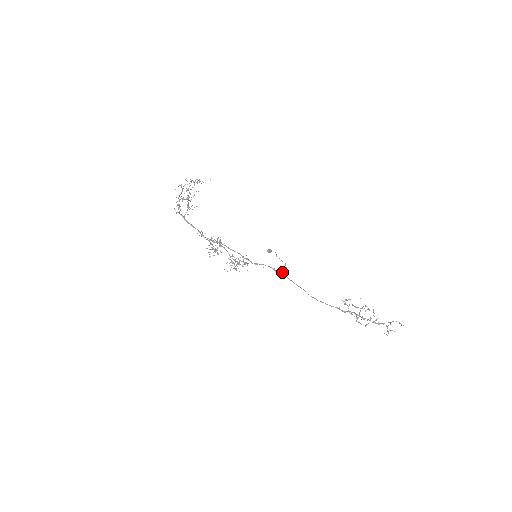
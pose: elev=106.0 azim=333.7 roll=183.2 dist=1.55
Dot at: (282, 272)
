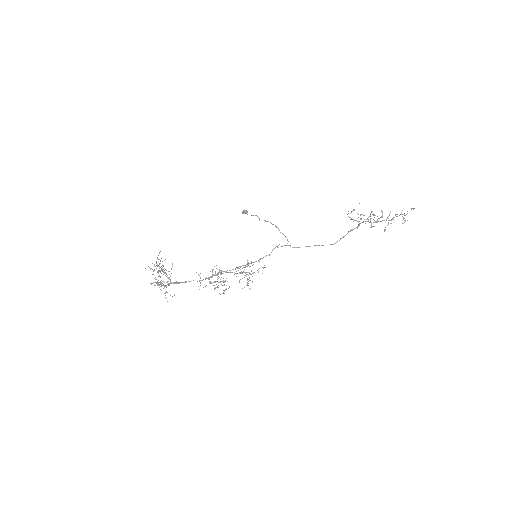
Dot at: occluded
